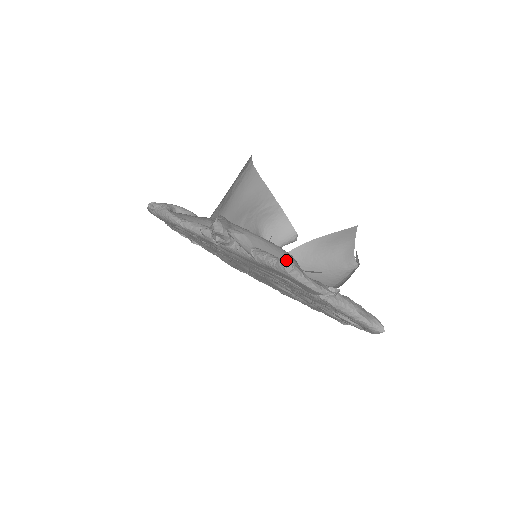
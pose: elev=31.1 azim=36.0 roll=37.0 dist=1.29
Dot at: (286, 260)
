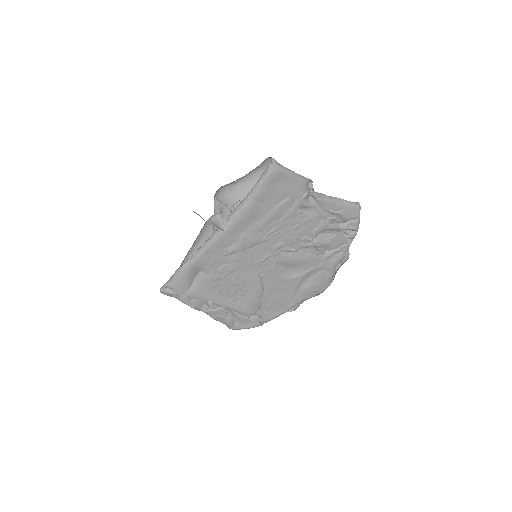
Dot at: occluded
